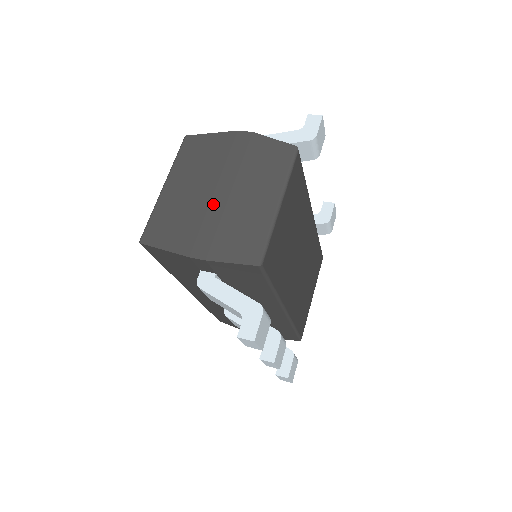
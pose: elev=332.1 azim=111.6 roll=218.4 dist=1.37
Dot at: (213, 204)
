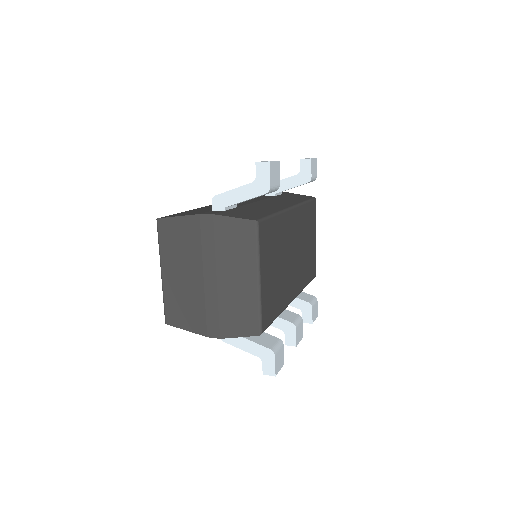
Dot at: (207, 291)
